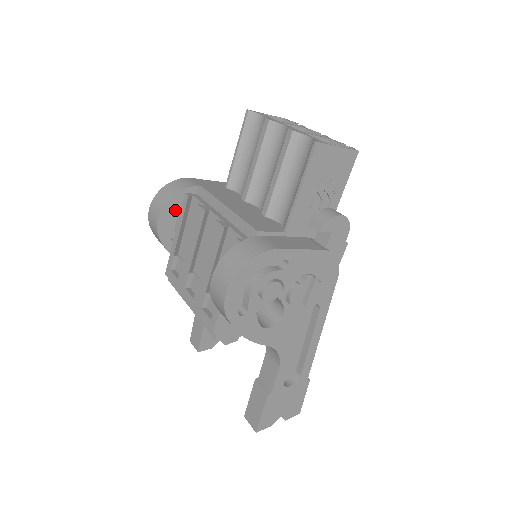
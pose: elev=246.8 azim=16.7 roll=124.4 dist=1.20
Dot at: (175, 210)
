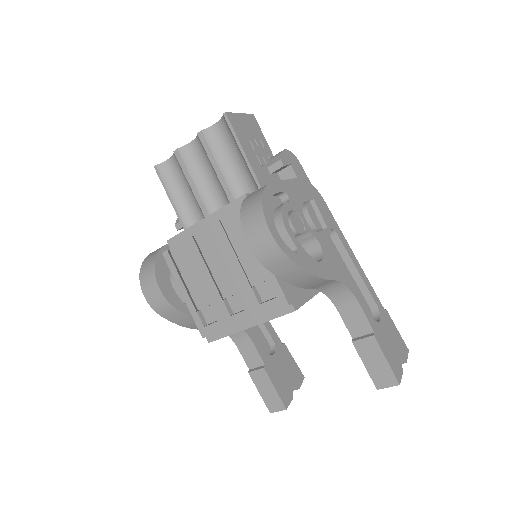
Dot at: (165, 278)
